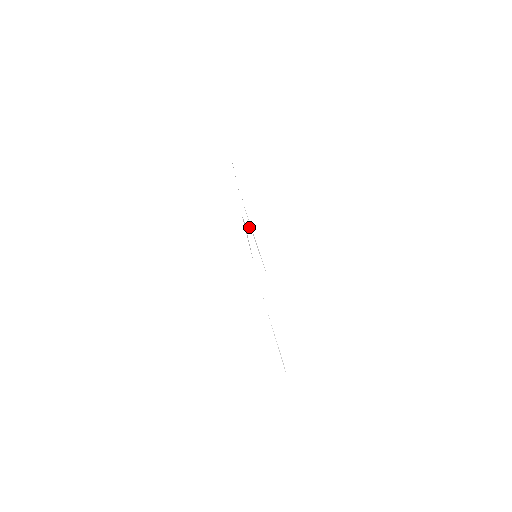
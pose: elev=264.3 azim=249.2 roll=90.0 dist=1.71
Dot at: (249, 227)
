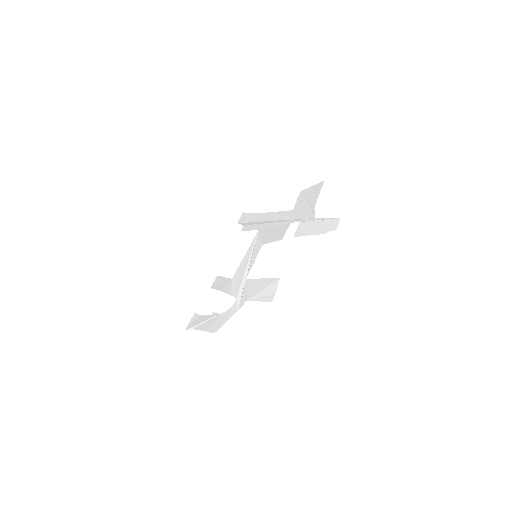
Dot at: (279, 220)
